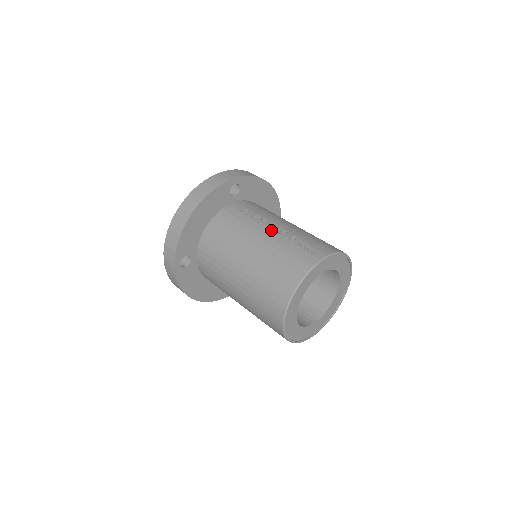
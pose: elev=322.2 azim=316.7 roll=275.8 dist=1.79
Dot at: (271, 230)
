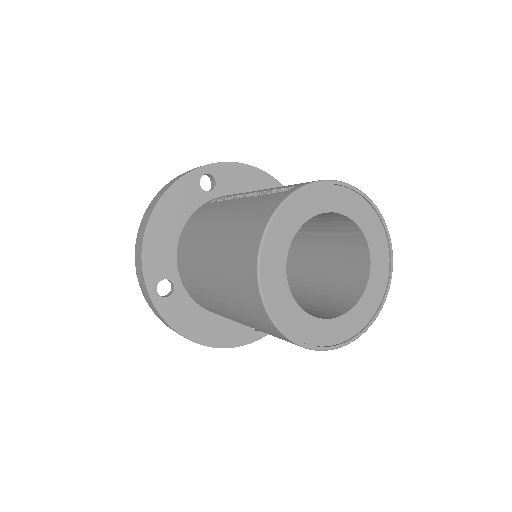
Dot at: (241, 198)
